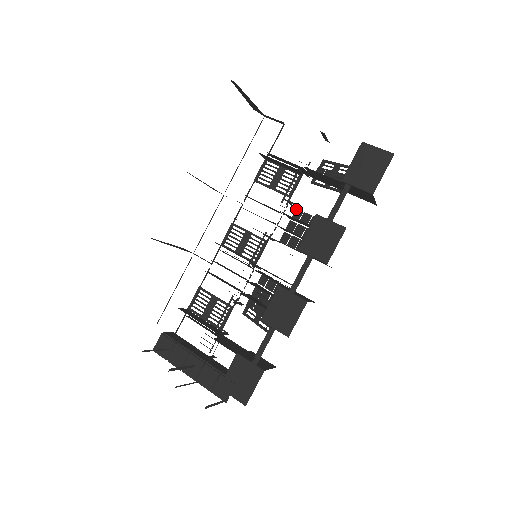
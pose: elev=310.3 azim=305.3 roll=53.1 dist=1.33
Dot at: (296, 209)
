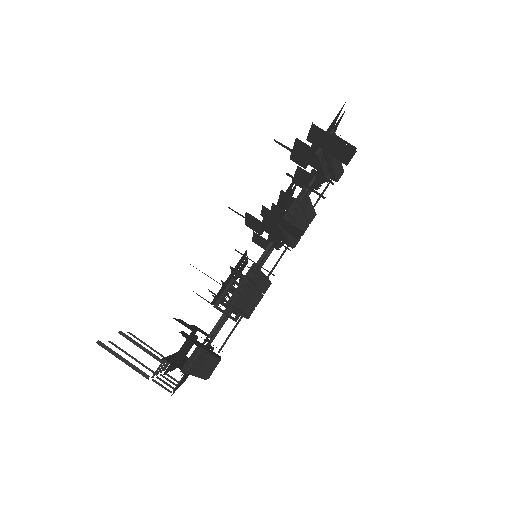
Dot at: (315, 214)
